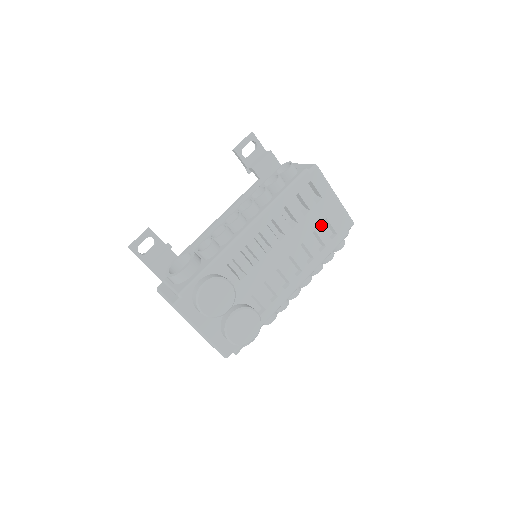
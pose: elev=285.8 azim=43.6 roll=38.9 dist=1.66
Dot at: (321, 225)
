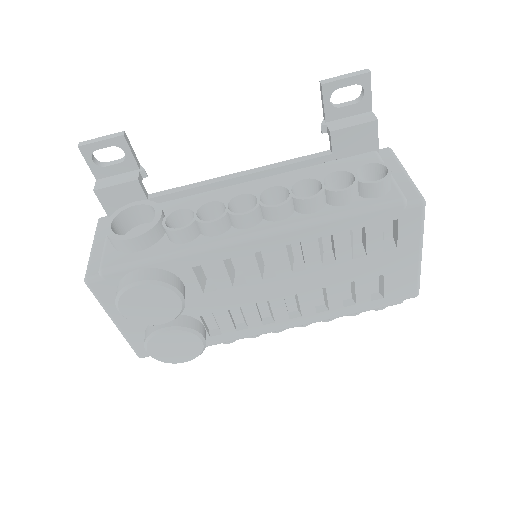
Dot at: (369, 279)
